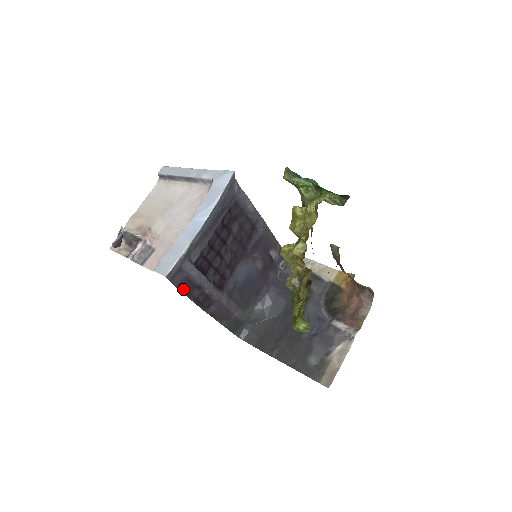
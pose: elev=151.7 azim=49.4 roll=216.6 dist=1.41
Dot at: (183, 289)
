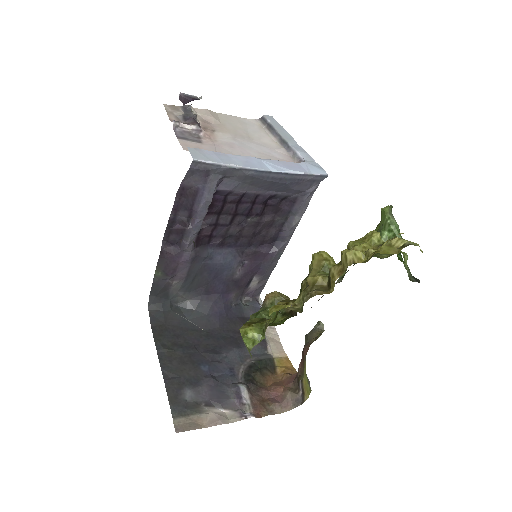
Dot at: (180, 196)
